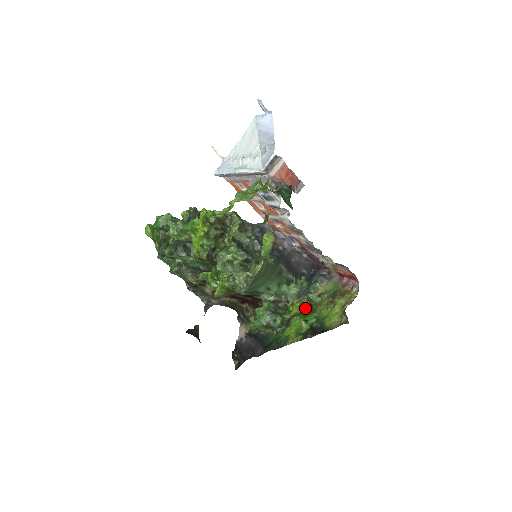
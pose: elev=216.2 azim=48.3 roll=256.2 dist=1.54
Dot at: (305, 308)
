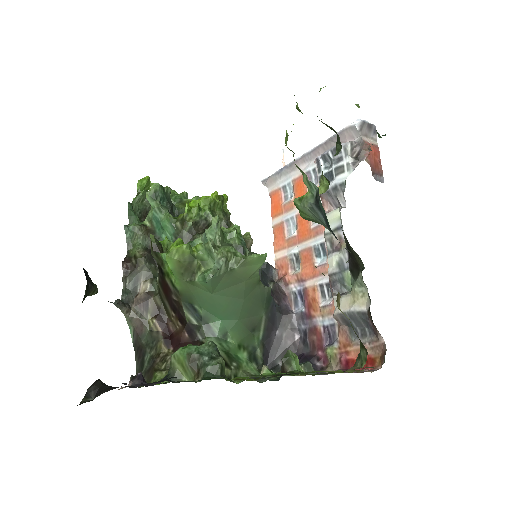
Dot at: occluded
